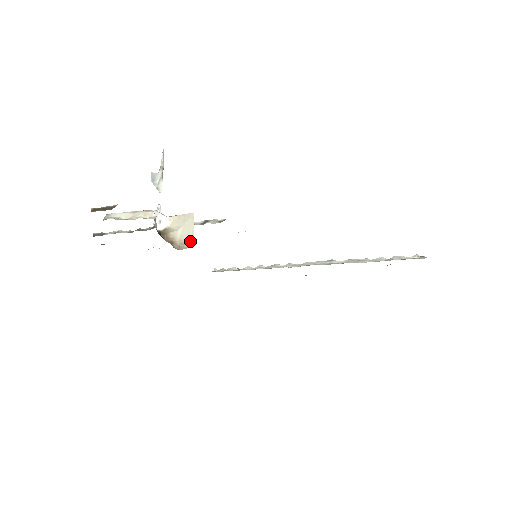
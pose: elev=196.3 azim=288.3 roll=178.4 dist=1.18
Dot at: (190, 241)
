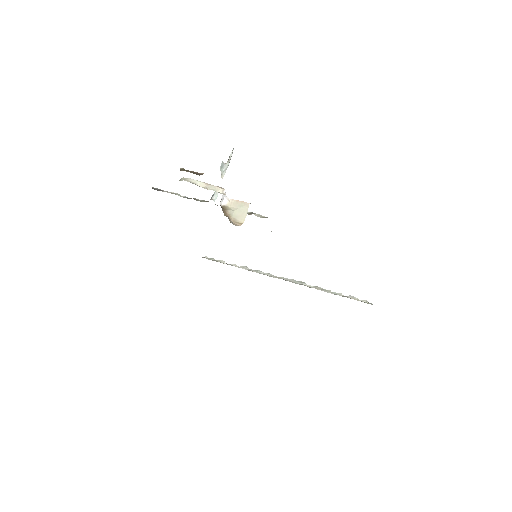
Dot at: (241, 222)
